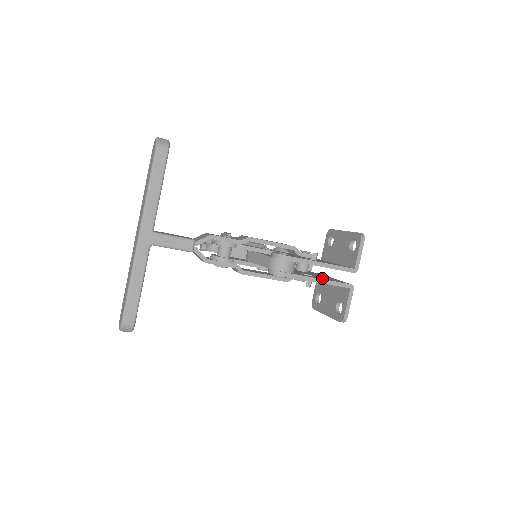
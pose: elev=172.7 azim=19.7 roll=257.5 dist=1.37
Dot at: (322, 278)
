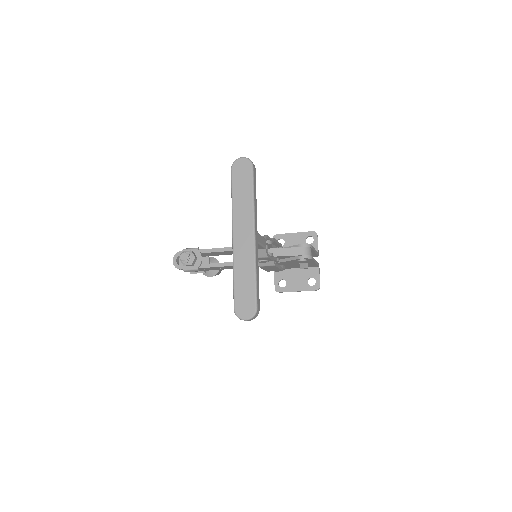
Dot at: occluded
